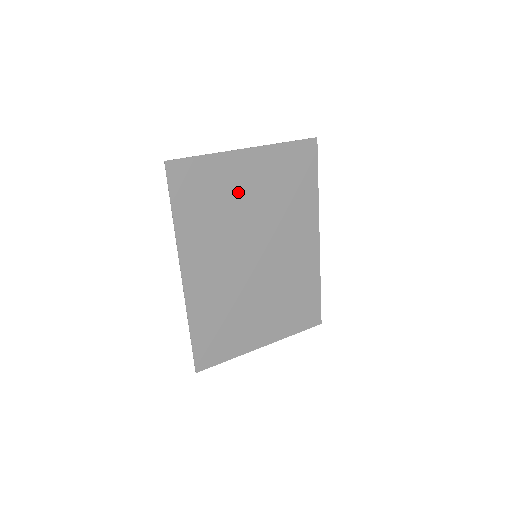
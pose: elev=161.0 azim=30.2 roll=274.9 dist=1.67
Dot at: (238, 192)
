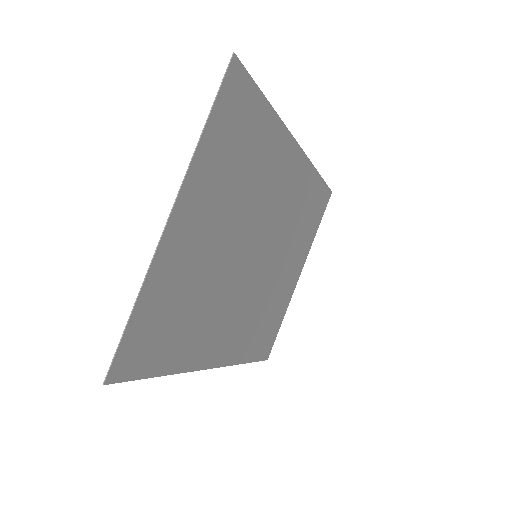
Dot at: (199, 259)
